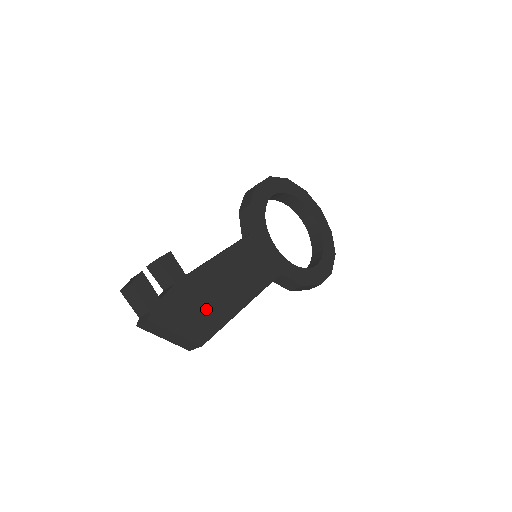
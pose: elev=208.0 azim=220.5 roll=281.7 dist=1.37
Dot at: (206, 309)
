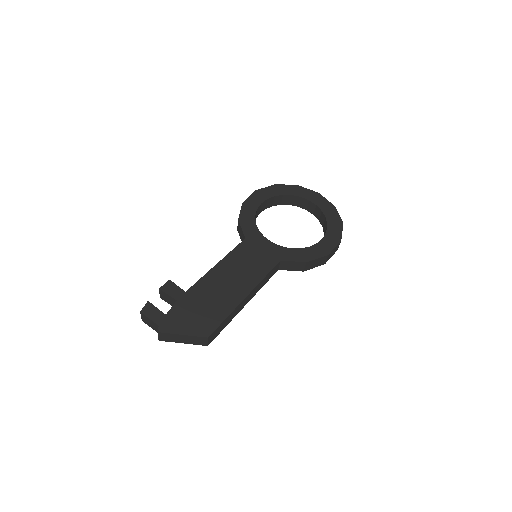
Dot at: (207, 310)
